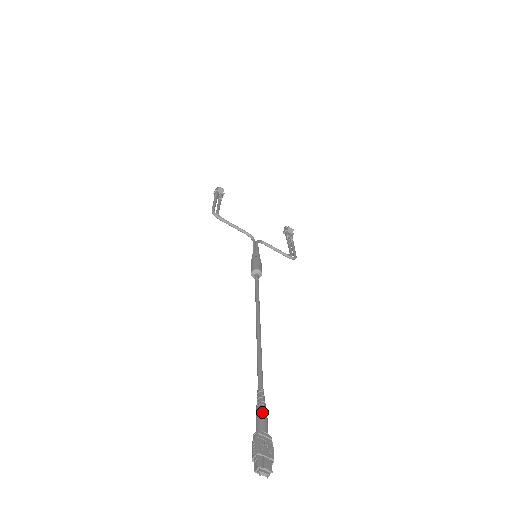
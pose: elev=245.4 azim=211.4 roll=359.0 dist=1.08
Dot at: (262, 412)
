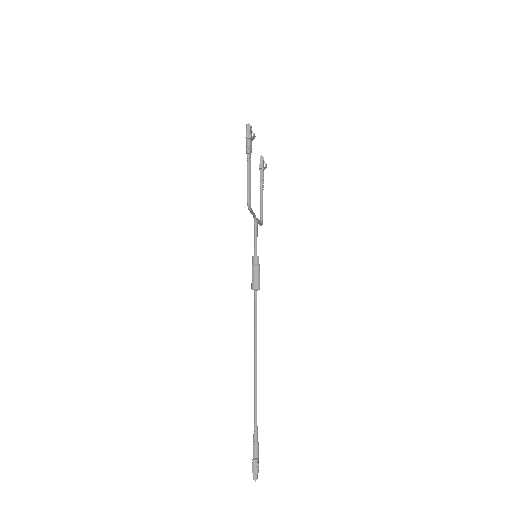
Dot at: (258, 445)
